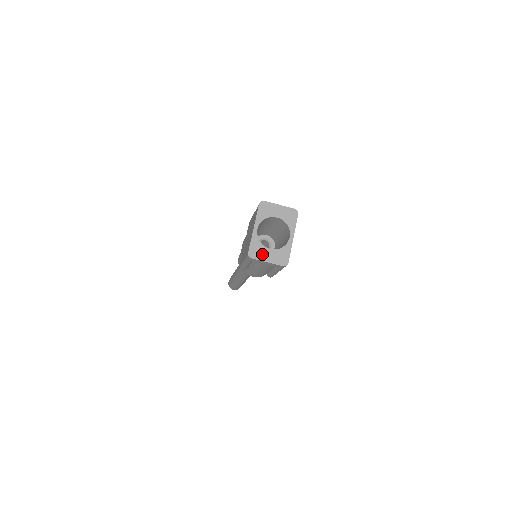
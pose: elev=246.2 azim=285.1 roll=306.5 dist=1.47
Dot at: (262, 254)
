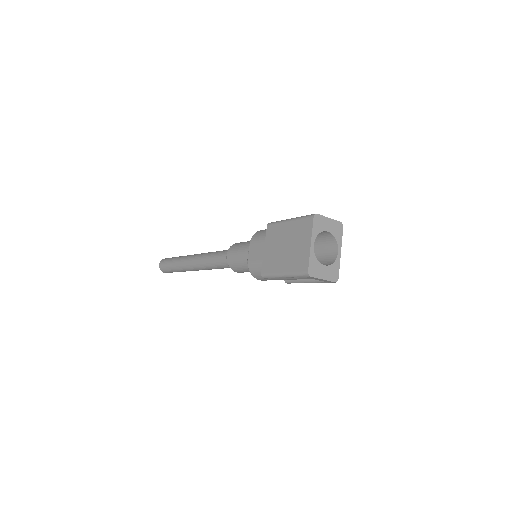
Dot at: (319, 271)
